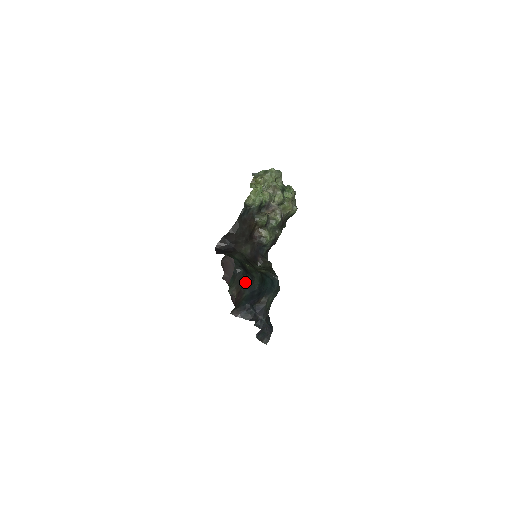
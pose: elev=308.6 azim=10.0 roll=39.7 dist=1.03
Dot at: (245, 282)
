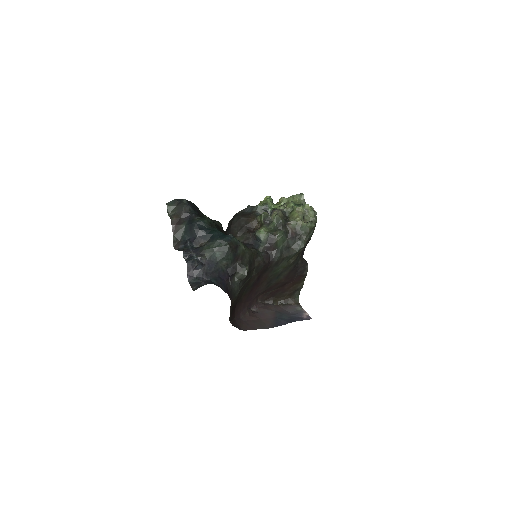
Dot at: (187, 214)
